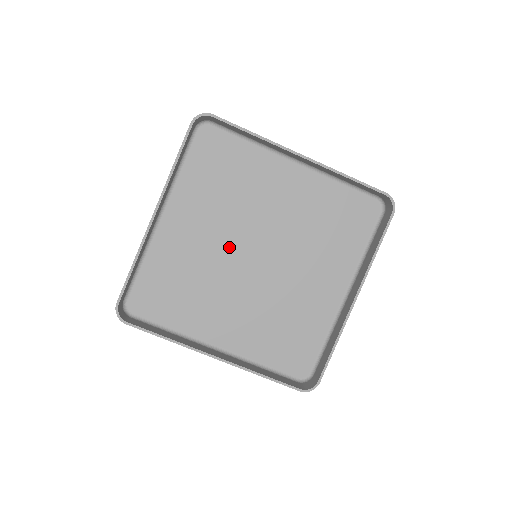
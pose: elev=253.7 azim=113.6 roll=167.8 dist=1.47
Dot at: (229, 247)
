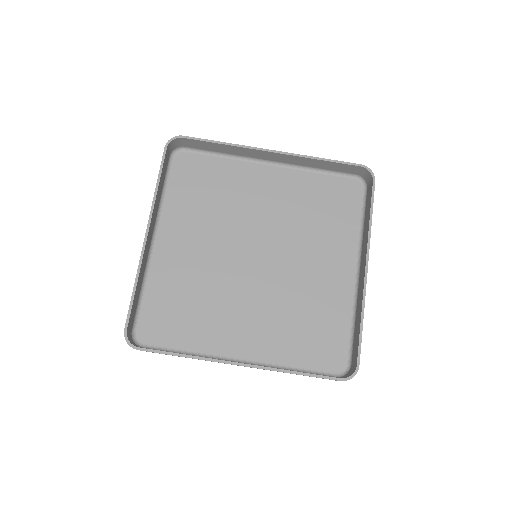
Dot at: (227, 254)
